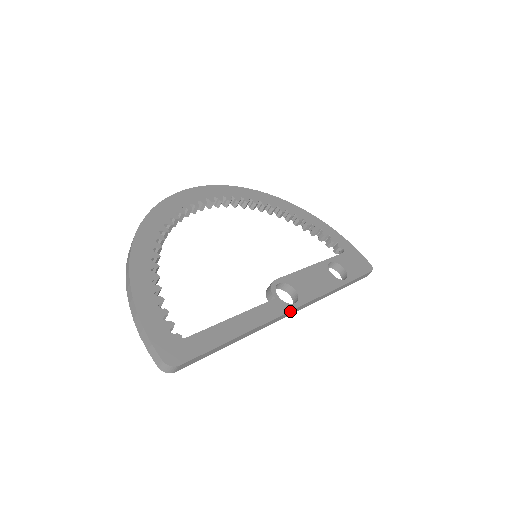
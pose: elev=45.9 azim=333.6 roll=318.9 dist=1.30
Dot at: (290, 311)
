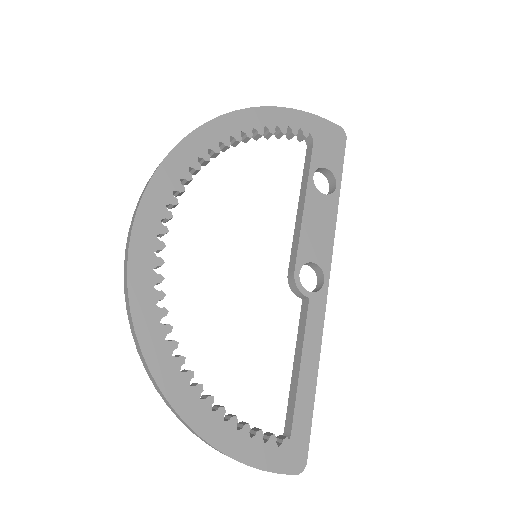
Dot at: (326, 296)
